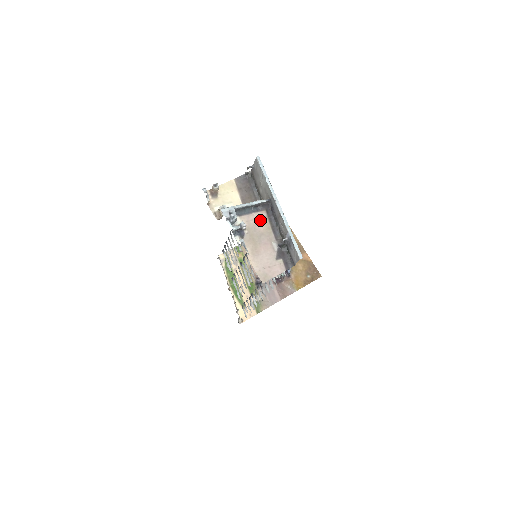
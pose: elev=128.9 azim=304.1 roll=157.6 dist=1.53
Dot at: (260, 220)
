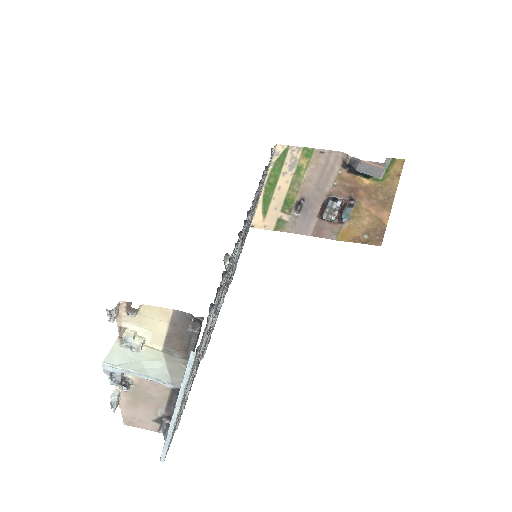
Dot at: (158, 387)
